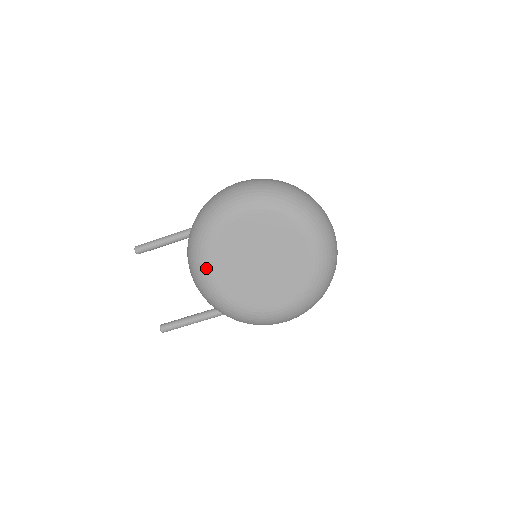
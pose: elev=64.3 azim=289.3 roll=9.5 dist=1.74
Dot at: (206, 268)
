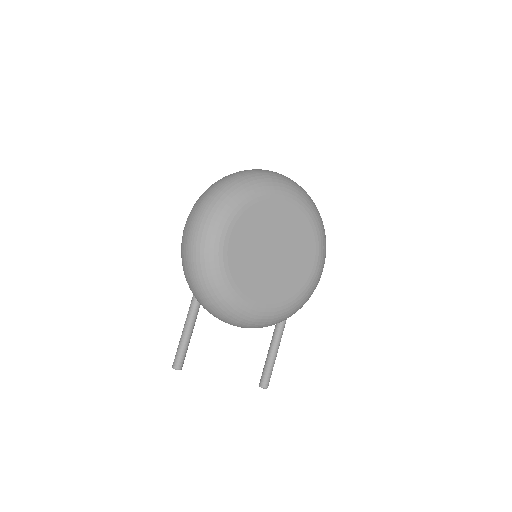
Dot at: (248, 305)
